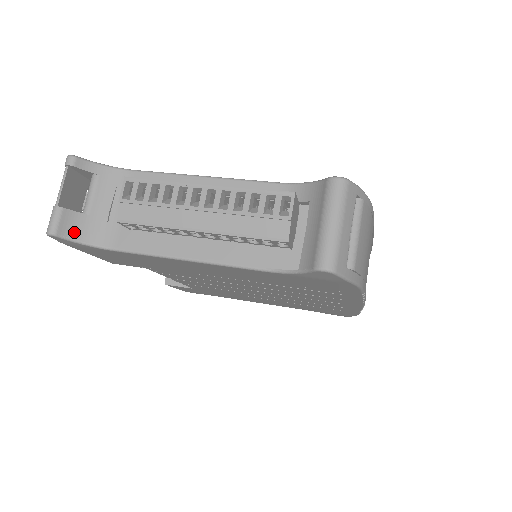
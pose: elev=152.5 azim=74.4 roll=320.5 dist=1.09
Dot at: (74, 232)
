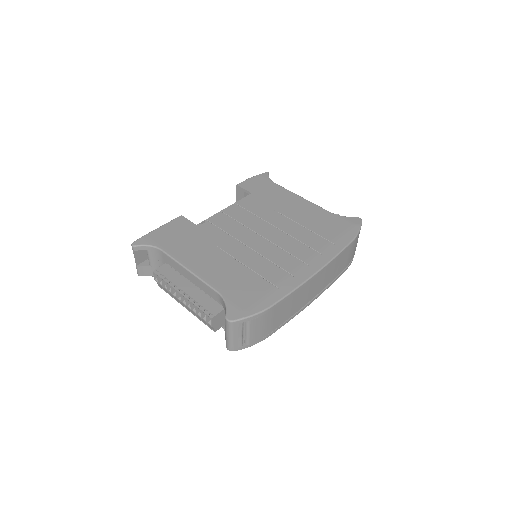
Dot at: (148, 273)
